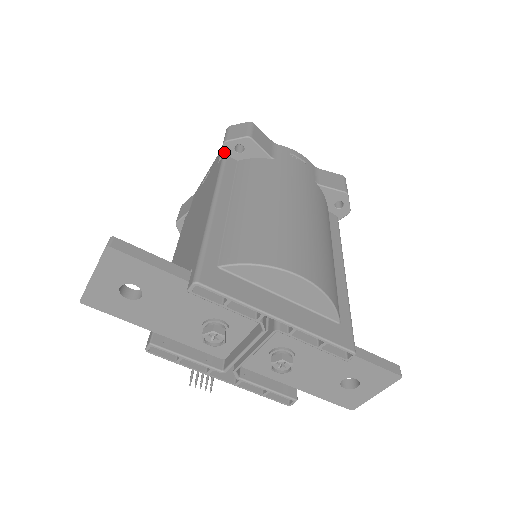
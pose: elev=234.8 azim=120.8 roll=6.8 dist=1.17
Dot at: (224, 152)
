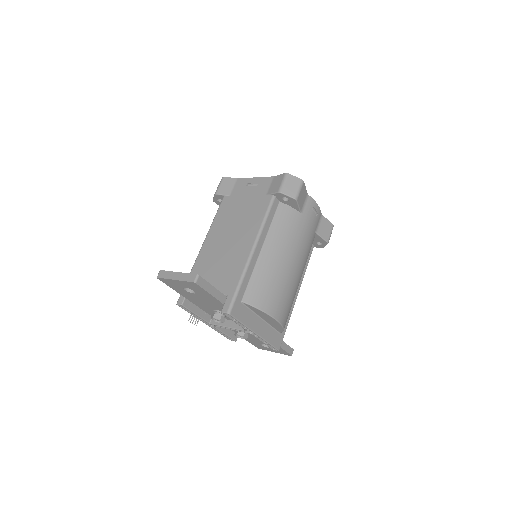
Dot at: (275, 195)
